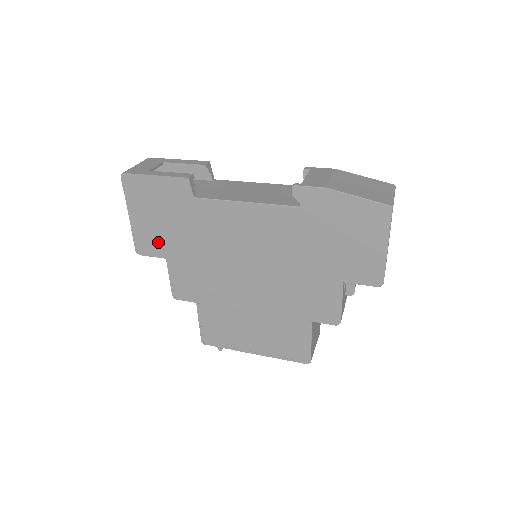
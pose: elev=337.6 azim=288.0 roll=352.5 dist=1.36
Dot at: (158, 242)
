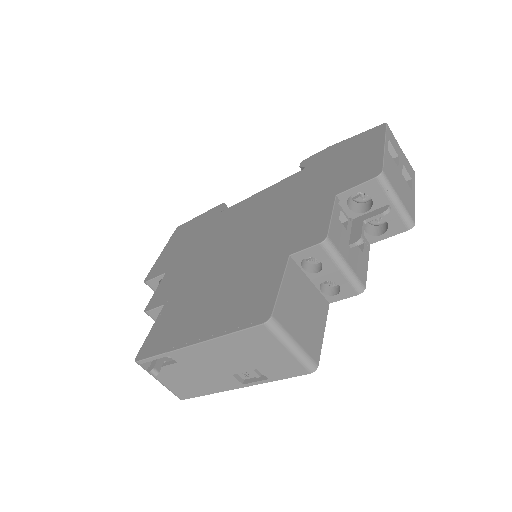
Dot at: (169, 261)
